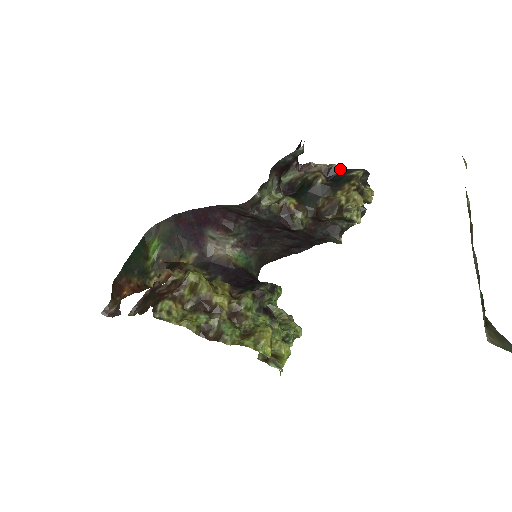
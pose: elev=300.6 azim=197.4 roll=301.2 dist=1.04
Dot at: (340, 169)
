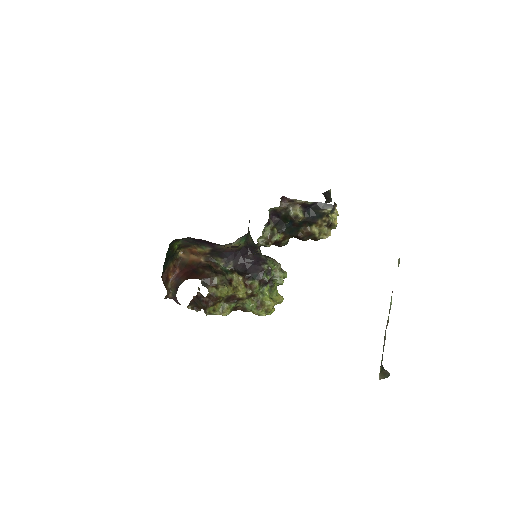
Dot at: (315, 203)
